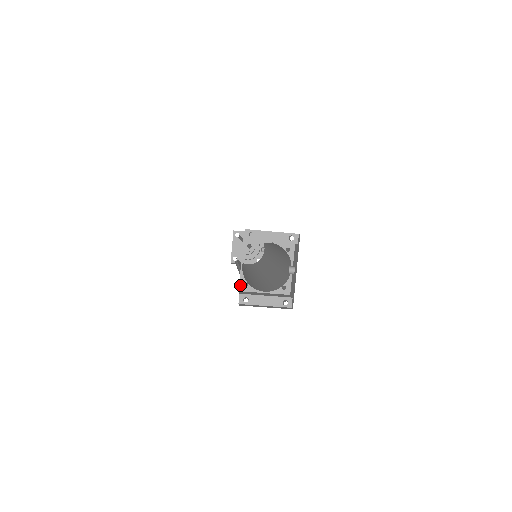
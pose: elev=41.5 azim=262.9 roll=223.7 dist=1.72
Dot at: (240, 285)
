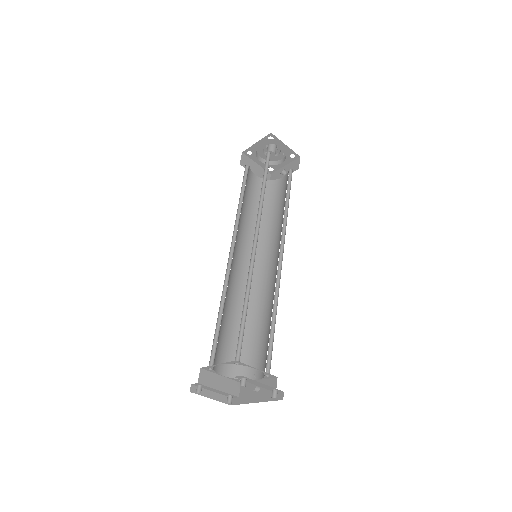
Dot at: (205, 367)
